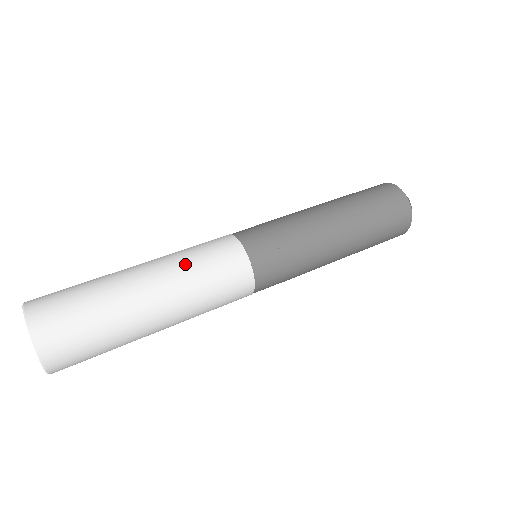
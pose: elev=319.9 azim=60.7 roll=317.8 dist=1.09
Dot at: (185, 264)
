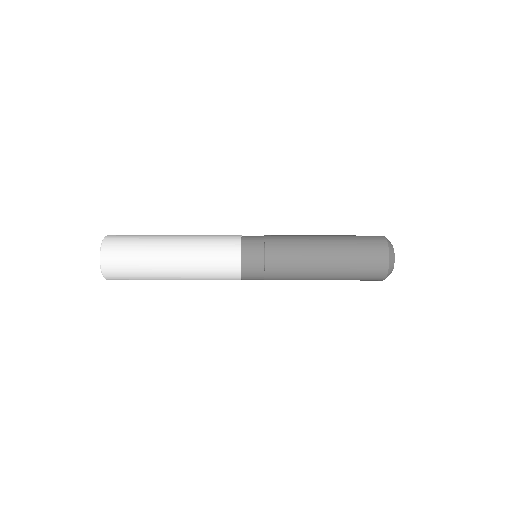
Dot at: (199, 241)
